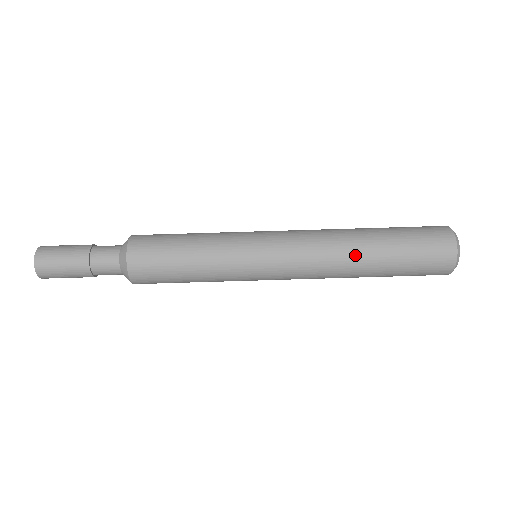
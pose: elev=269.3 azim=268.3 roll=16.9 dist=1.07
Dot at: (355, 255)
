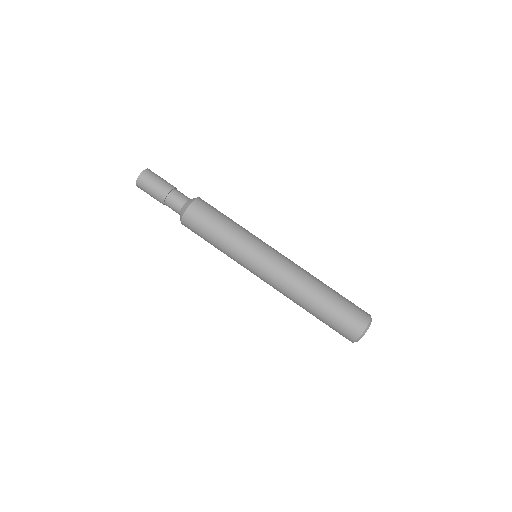
Dot at: (301, 302)
